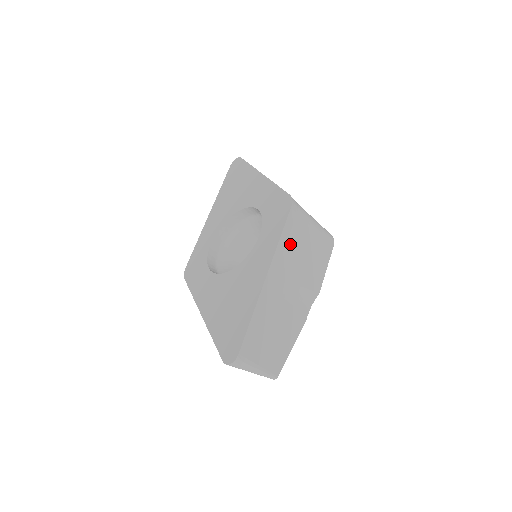
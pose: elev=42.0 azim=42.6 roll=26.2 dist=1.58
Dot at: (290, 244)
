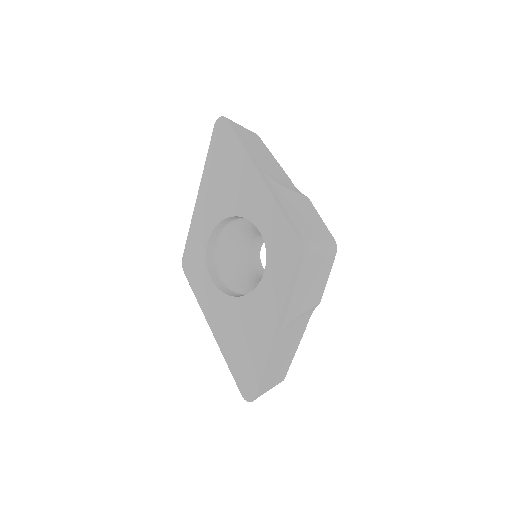
Dot at: (297, 287)
